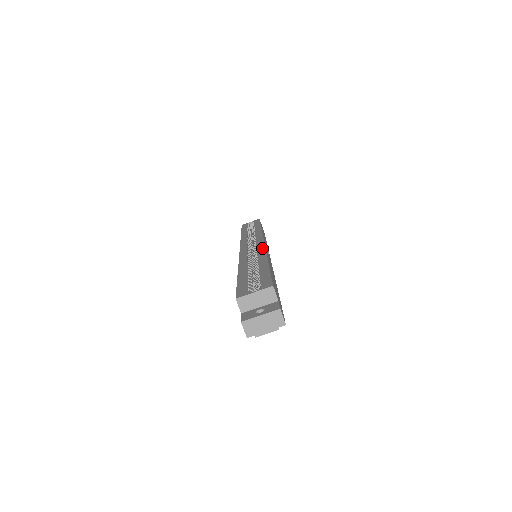
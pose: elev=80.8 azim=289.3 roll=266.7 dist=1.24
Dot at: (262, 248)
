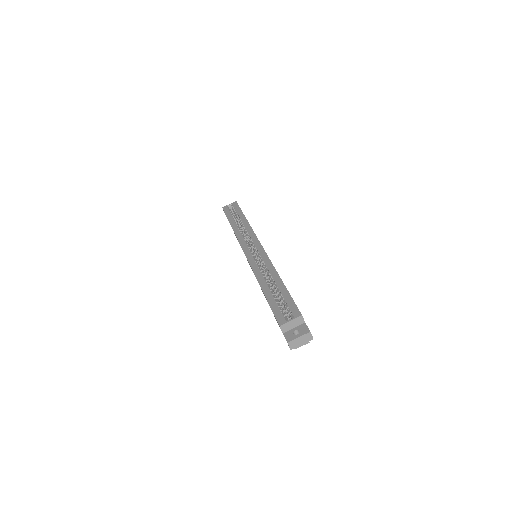
Dot at: (267, 258)
